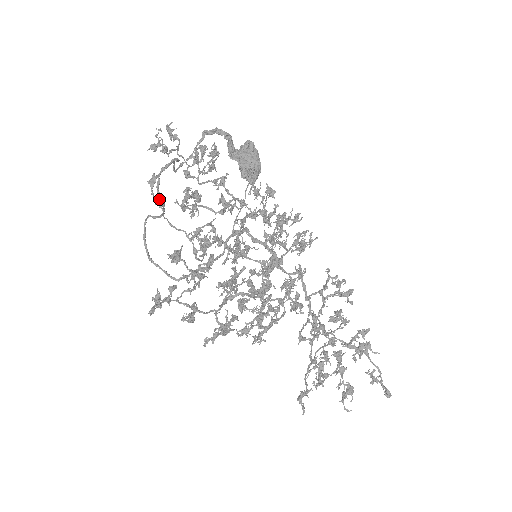
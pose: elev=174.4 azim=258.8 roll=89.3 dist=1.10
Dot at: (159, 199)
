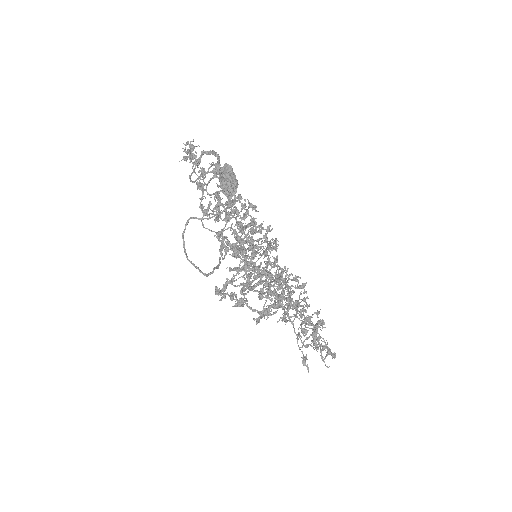
Dot at: occluded
